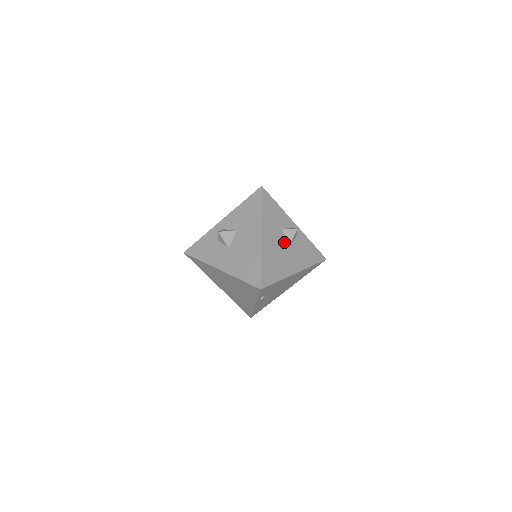
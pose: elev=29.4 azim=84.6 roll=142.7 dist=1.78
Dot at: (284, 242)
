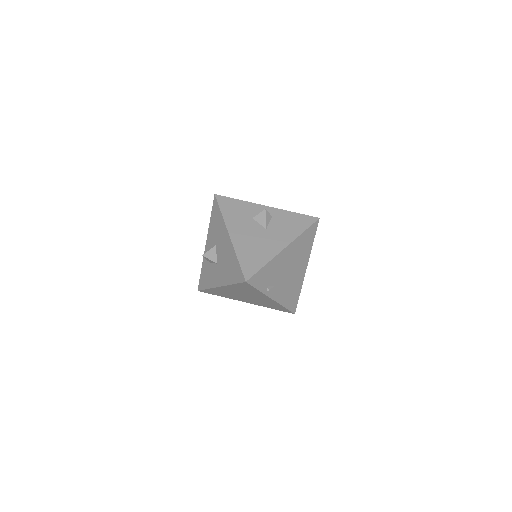
Dot at: (259, 228)
